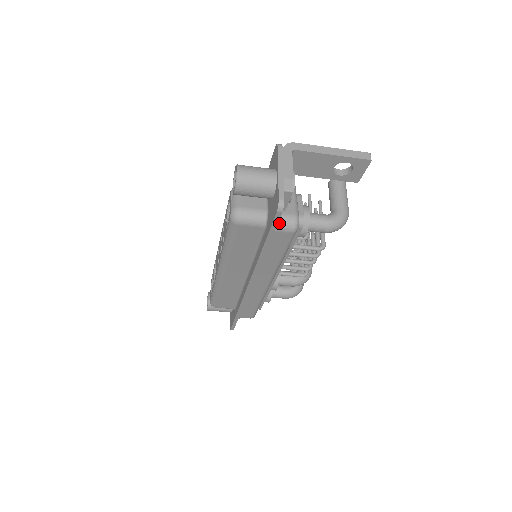
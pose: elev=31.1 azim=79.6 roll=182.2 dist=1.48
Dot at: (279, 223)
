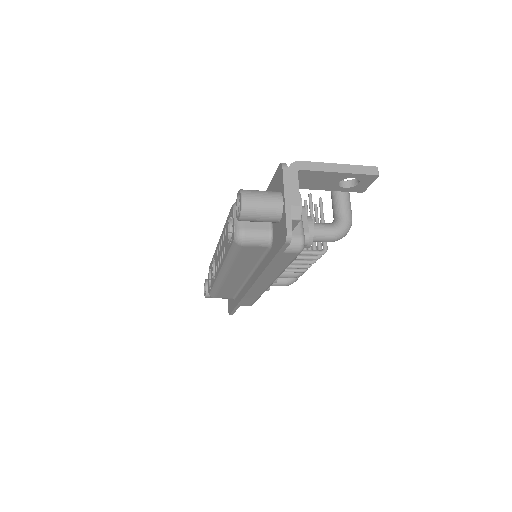
Dot at: occluded
